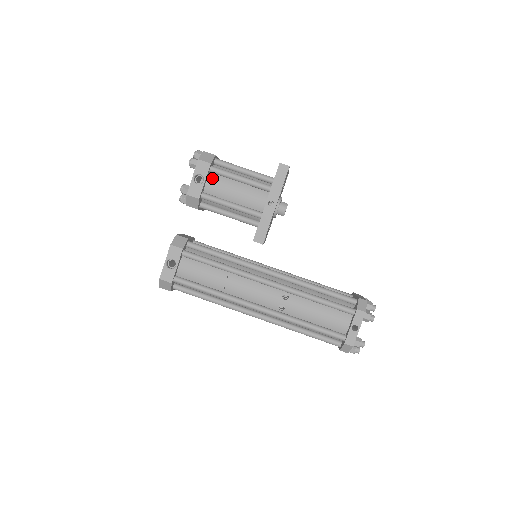
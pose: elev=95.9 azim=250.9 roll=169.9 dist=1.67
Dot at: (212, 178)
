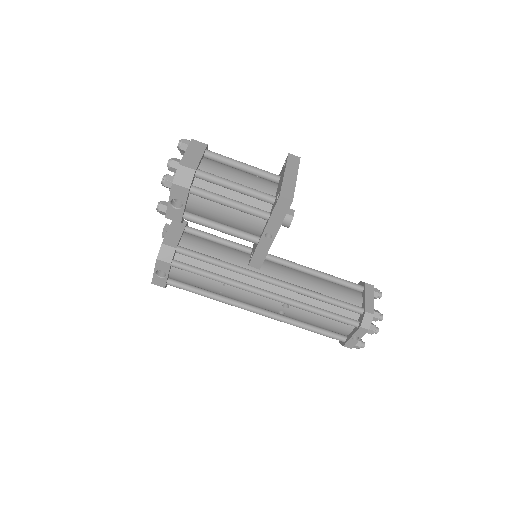
Dot at: (194, 199)
